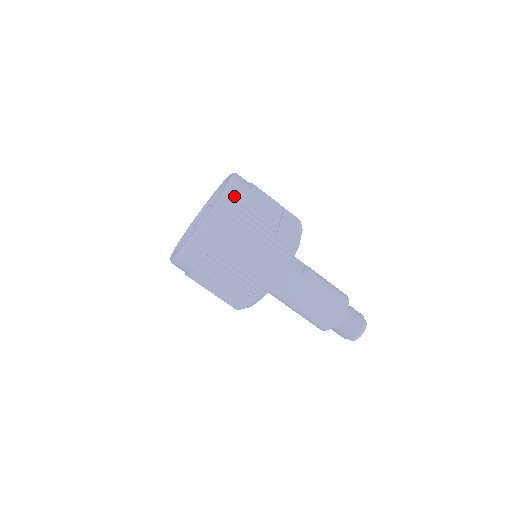
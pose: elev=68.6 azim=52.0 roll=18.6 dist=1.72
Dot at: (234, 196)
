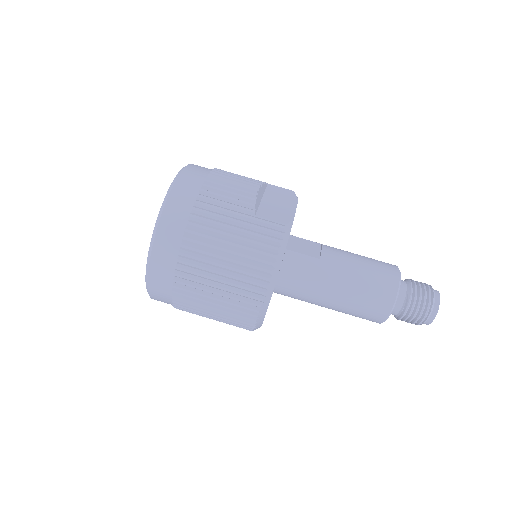
Dot at: (185, 185)
